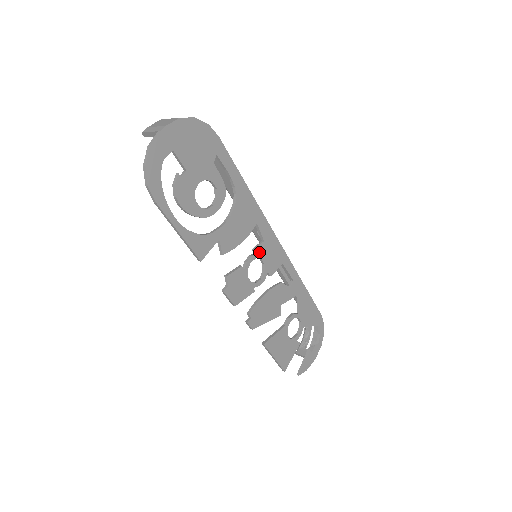
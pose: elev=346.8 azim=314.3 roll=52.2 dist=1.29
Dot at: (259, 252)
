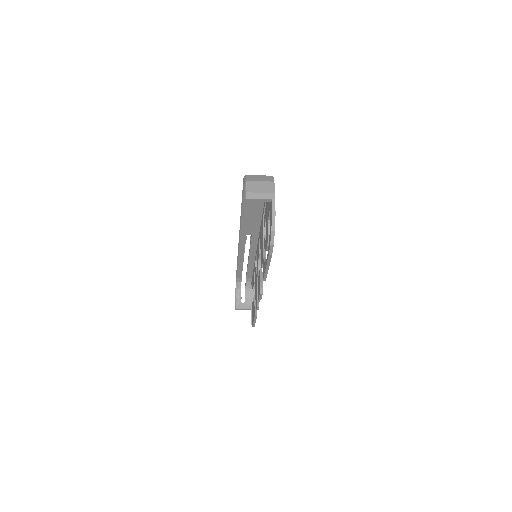
Dot at: occluded
